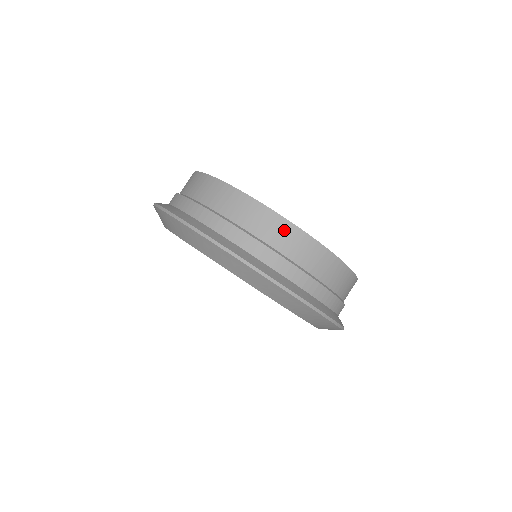
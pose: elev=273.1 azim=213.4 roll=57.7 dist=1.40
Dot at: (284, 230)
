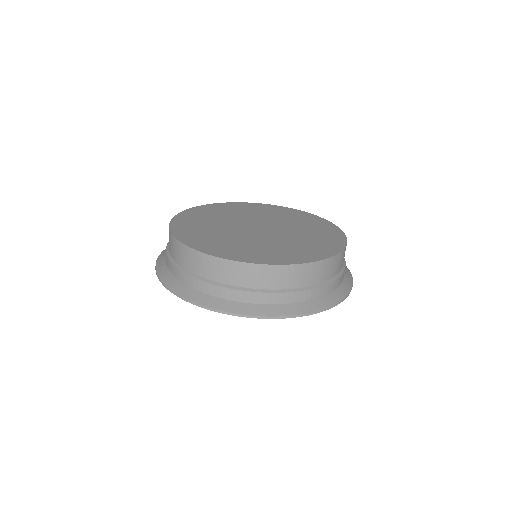
Dot at: (211, 264)
